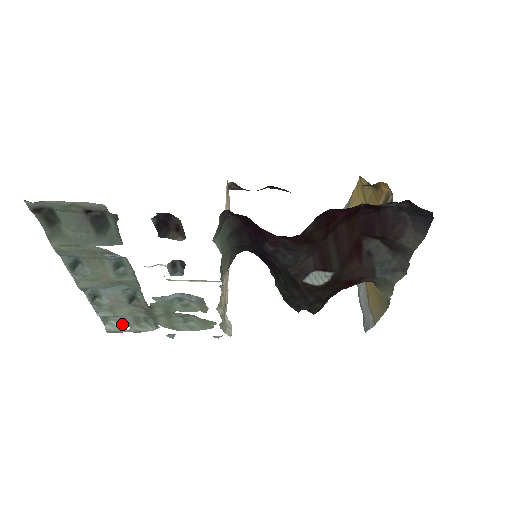
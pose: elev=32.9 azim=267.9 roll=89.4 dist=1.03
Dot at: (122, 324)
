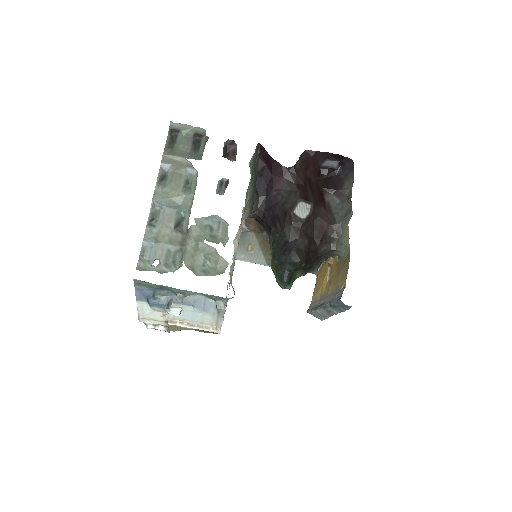
Dot at: (154, 260)
